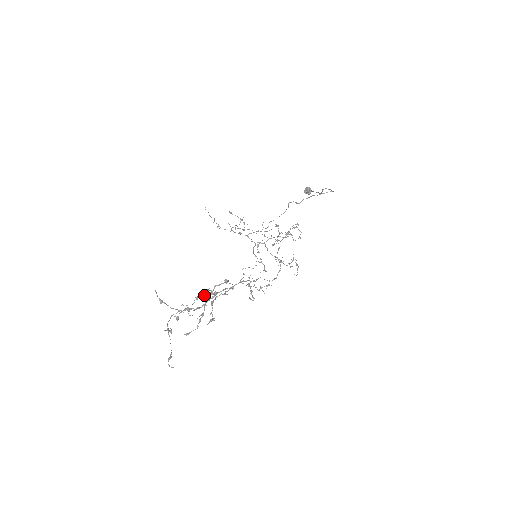
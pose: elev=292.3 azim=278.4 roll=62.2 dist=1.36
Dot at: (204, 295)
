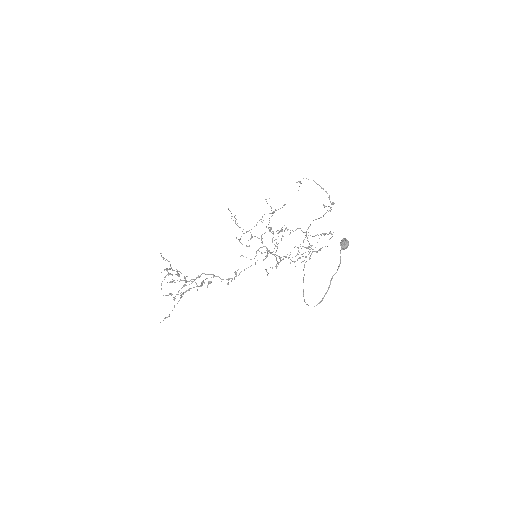
Dot at: occluded
